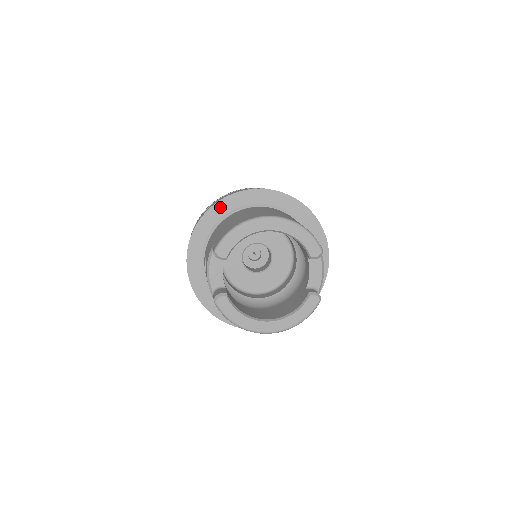
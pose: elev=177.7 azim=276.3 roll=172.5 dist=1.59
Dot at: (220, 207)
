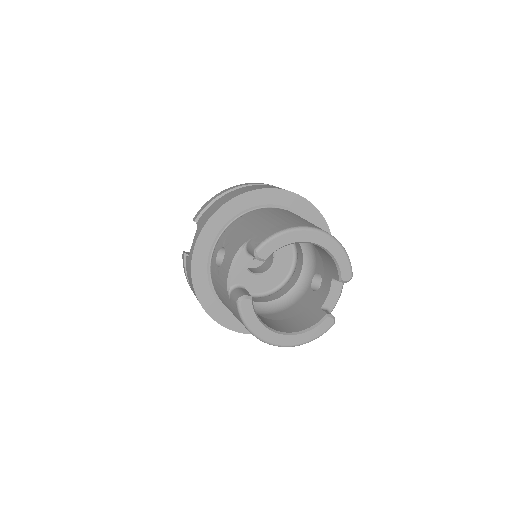
Dot at: (247, 198)
